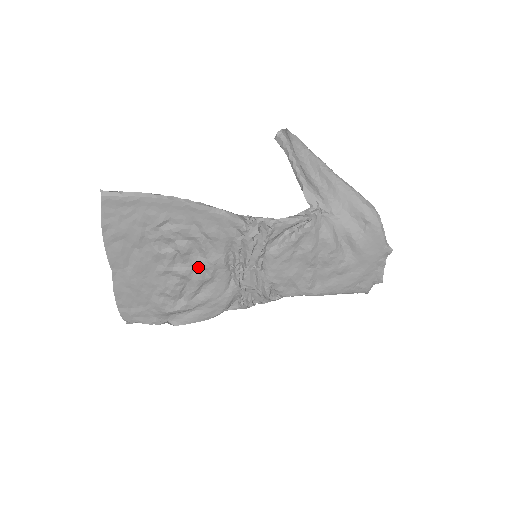
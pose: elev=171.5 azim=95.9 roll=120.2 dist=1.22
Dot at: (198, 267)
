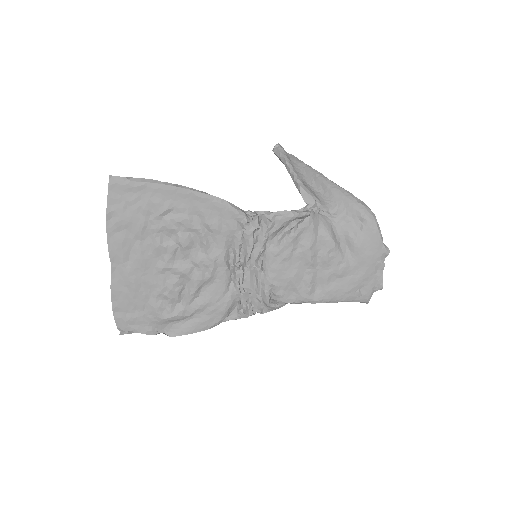
Dot at: (198, 264)
